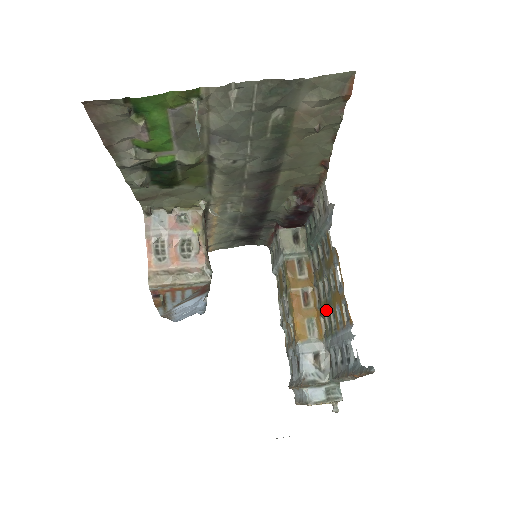
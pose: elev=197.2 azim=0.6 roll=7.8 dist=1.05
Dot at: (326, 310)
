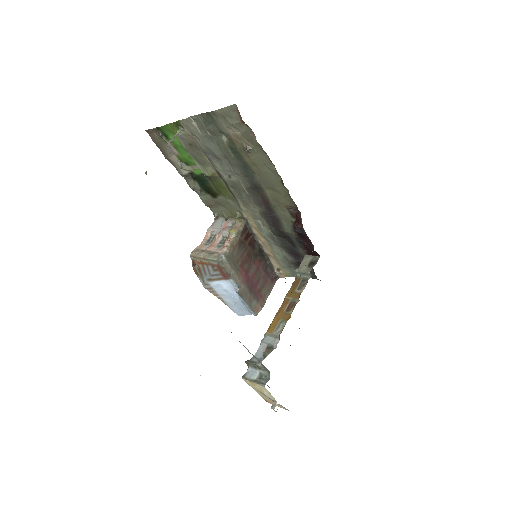
Dot at: occluded
